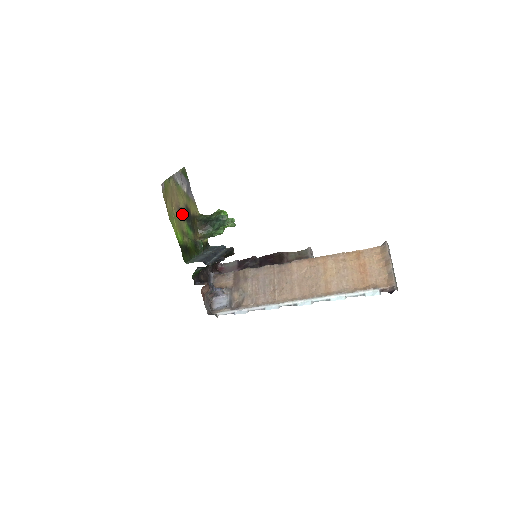
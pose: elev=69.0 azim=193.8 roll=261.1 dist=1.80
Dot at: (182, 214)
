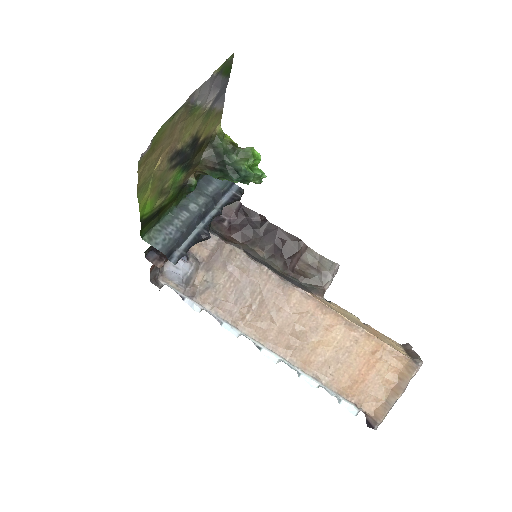
Dot at: (176, 158)
